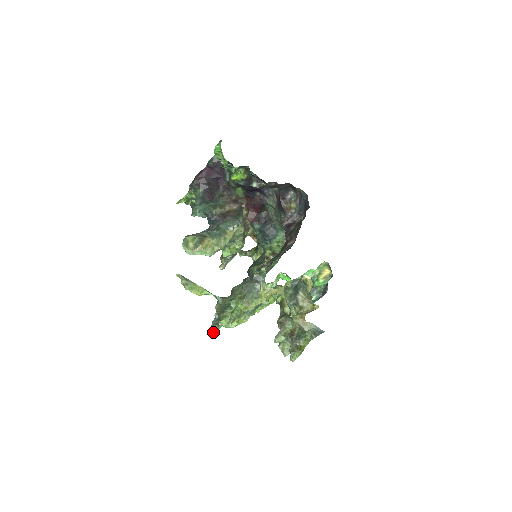
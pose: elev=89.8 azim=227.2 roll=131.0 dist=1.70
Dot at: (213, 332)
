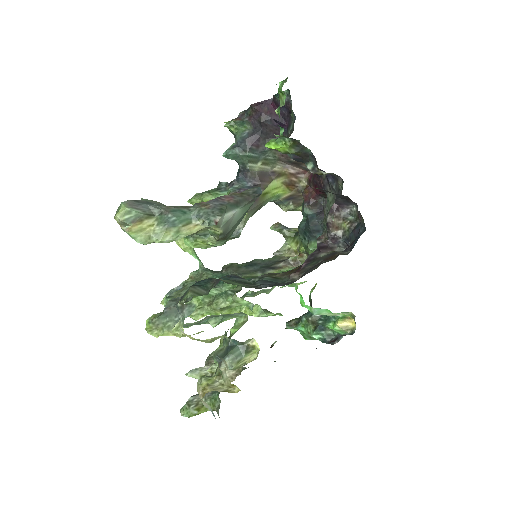
Dot at: (163, 301)
